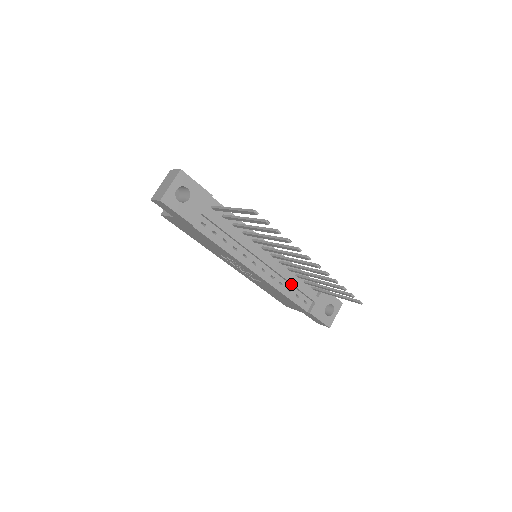
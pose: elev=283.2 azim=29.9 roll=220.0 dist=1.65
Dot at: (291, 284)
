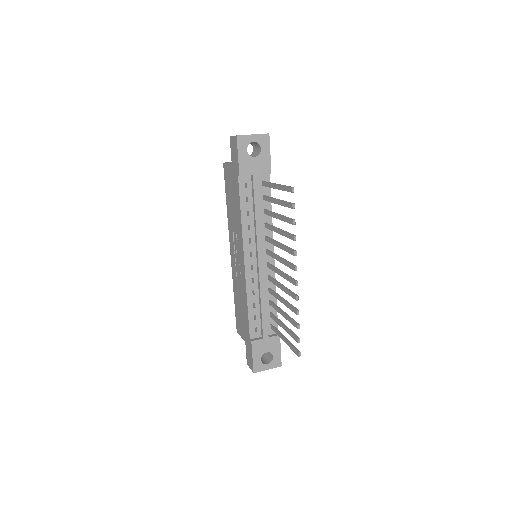
Dot at: (260, 302)
